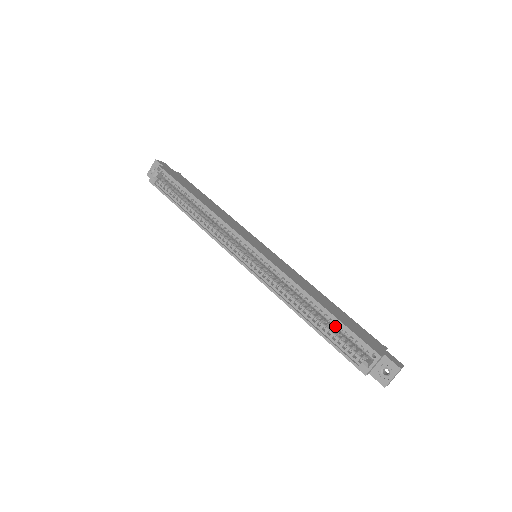
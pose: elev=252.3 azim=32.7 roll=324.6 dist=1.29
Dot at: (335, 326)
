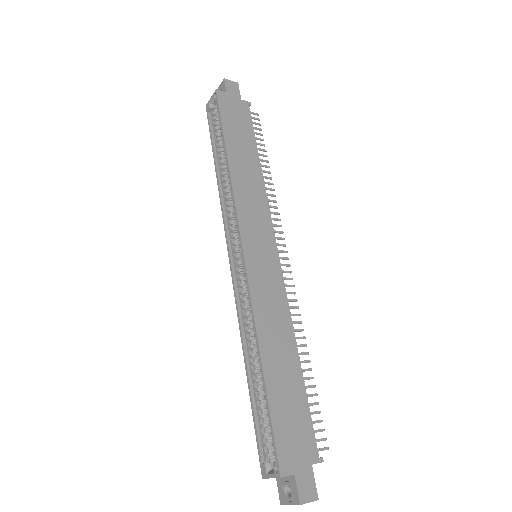
Dot at: (266, 401)
